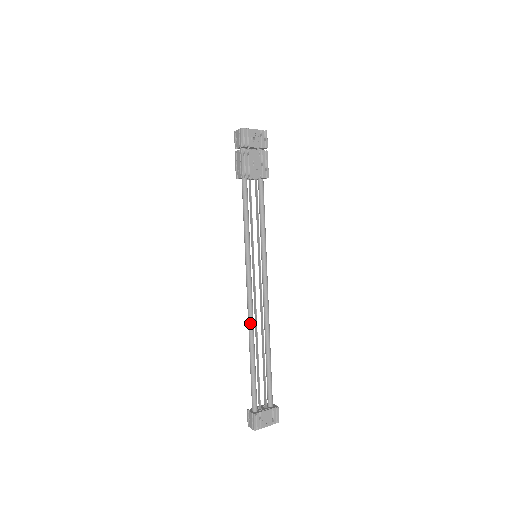
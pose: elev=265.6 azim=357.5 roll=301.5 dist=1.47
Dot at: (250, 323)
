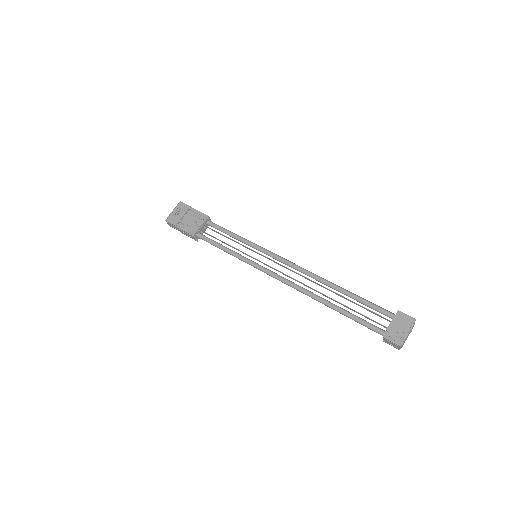
Dot at: (301, 291)
